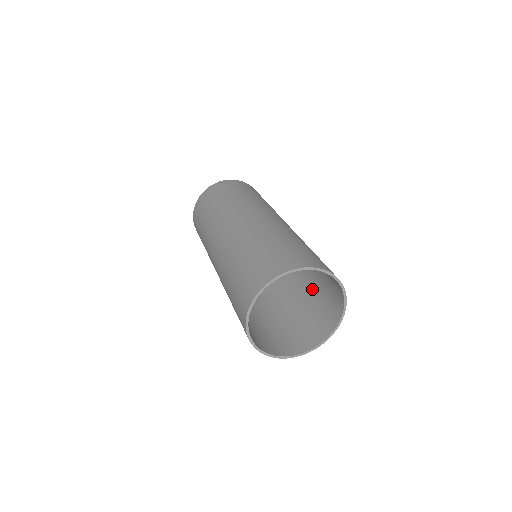
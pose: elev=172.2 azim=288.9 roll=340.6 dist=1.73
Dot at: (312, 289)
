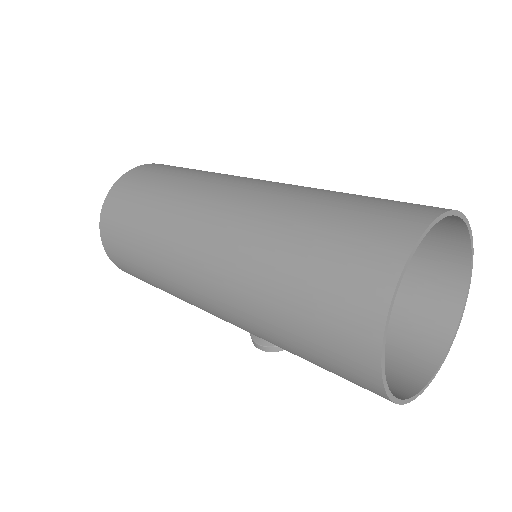
Dot at: occluded
